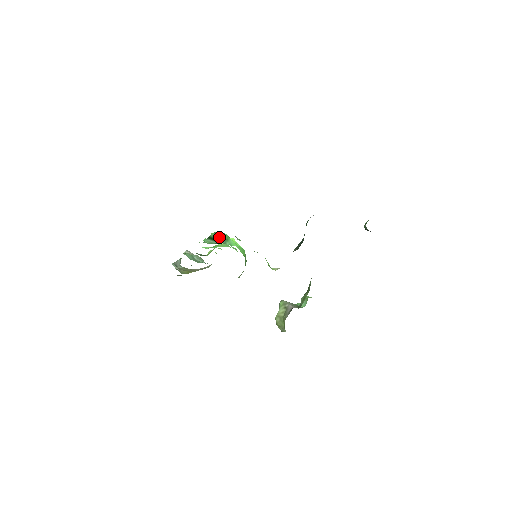
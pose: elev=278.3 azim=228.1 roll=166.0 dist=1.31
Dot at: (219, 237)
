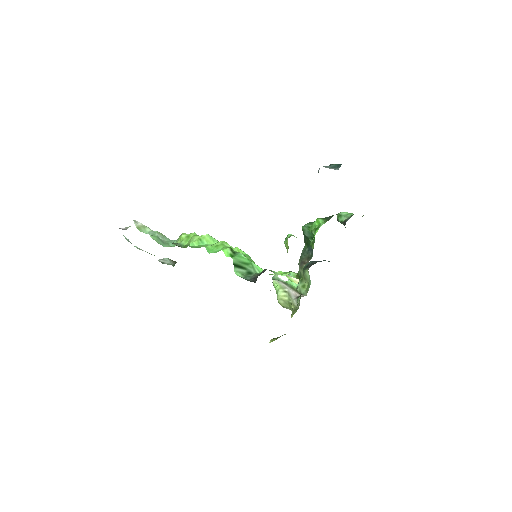
Dot at: (242, 262)
